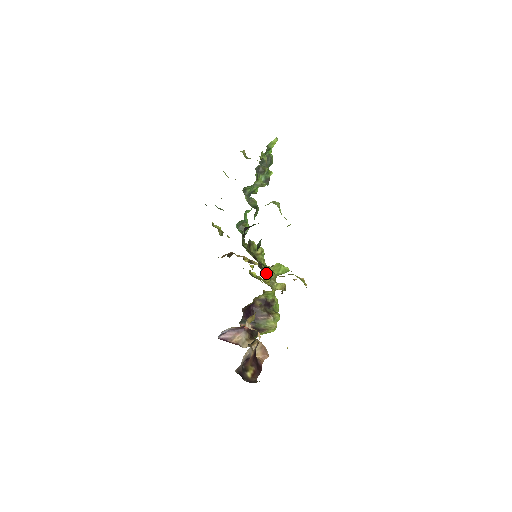
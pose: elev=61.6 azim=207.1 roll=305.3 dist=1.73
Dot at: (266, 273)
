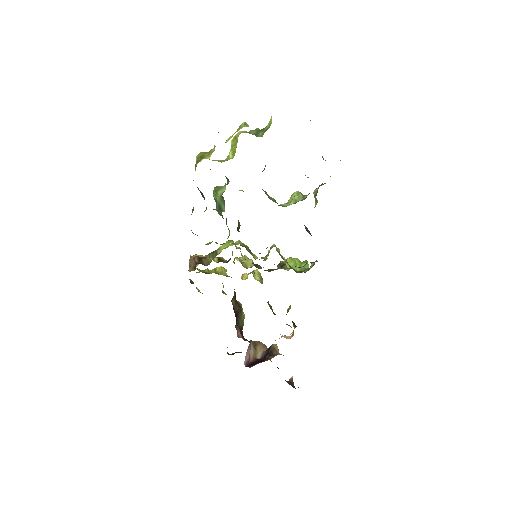
Dot at: occluded
